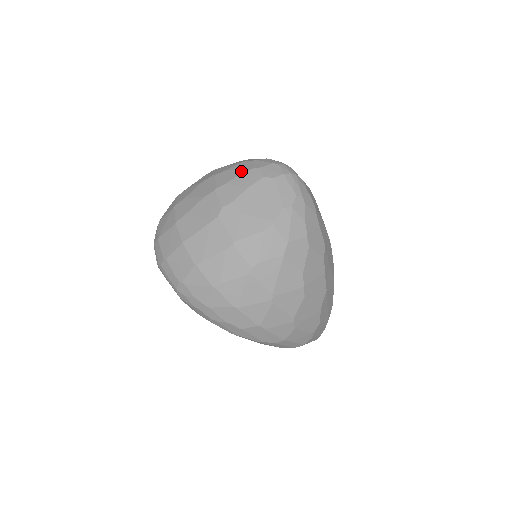
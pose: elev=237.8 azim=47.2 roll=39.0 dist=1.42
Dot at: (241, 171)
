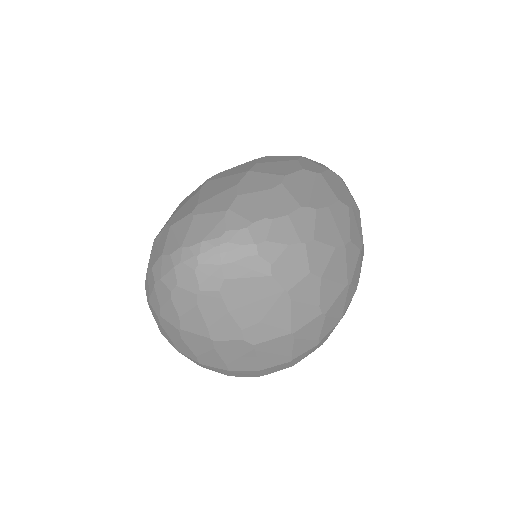
Dot at: (194, 309)
